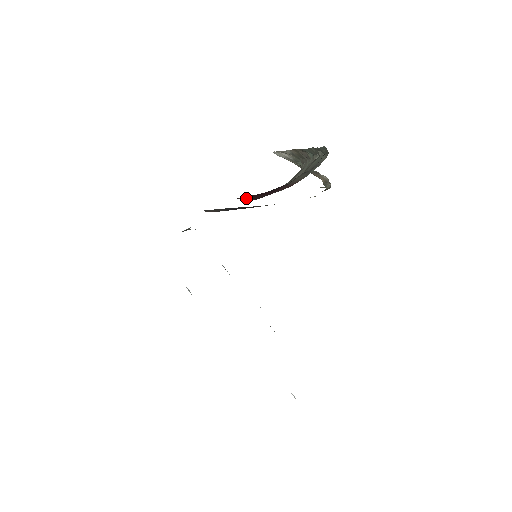
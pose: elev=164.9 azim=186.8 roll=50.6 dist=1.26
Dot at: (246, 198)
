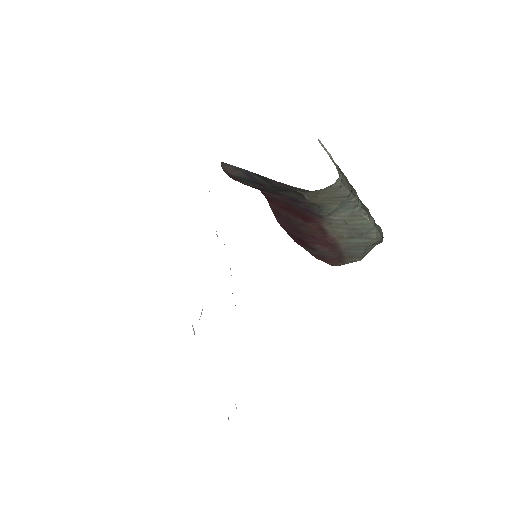
Dot at: (276, 207)
